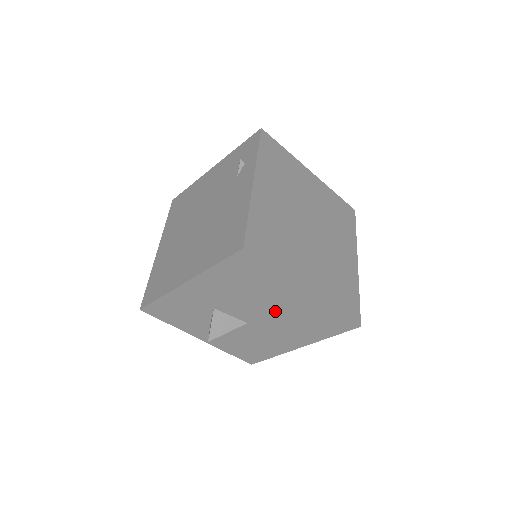
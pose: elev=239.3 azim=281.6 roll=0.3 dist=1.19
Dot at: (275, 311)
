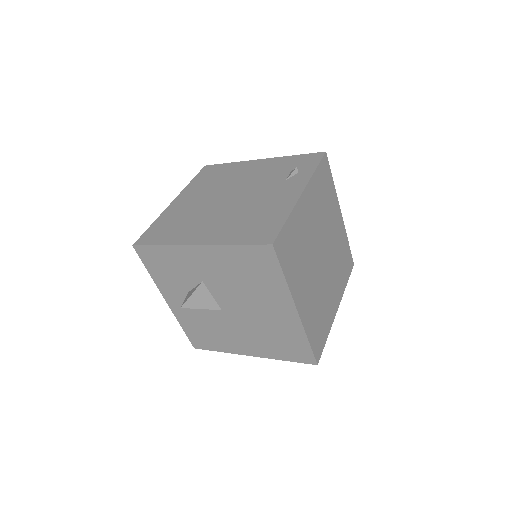
Dot at: (255, 313)
